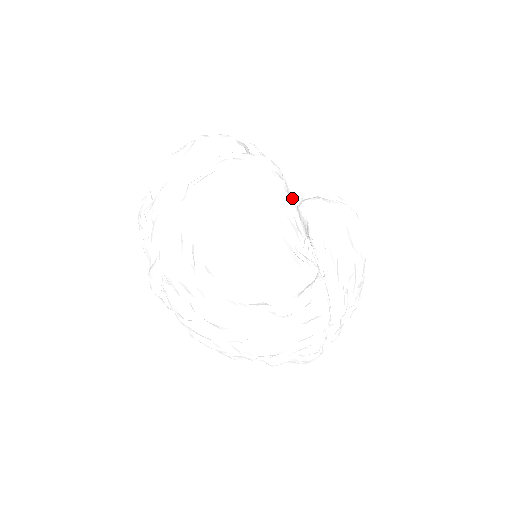
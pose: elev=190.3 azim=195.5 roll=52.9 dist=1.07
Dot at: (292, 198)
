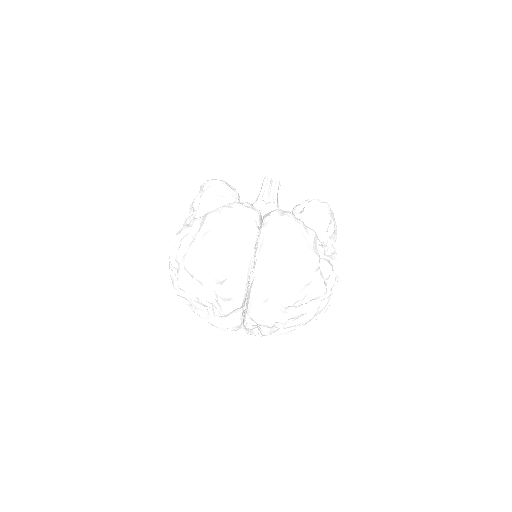
Dot at: (312, 229)
